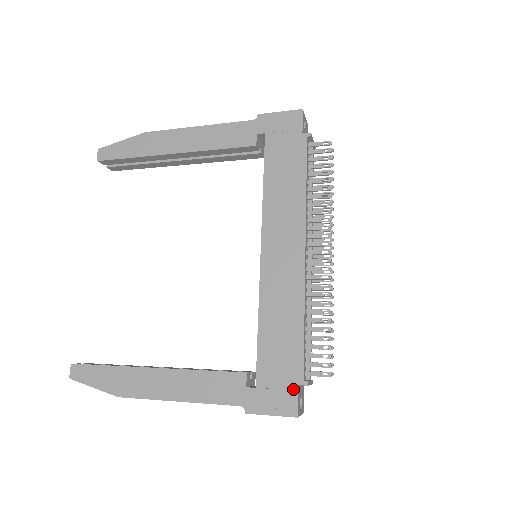
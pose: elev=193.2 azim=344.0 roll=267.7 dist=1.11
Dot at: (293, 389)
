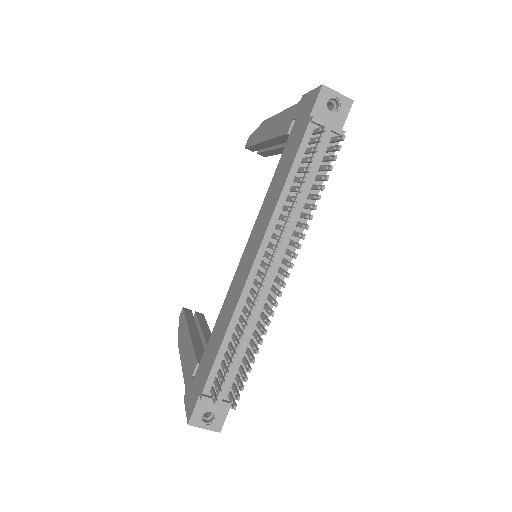
Dot at: (197, 397)
